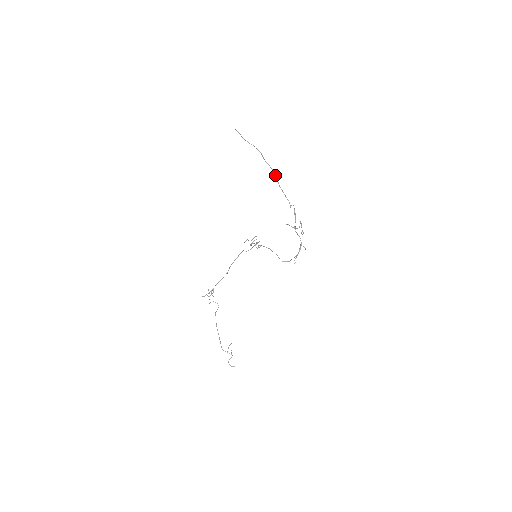
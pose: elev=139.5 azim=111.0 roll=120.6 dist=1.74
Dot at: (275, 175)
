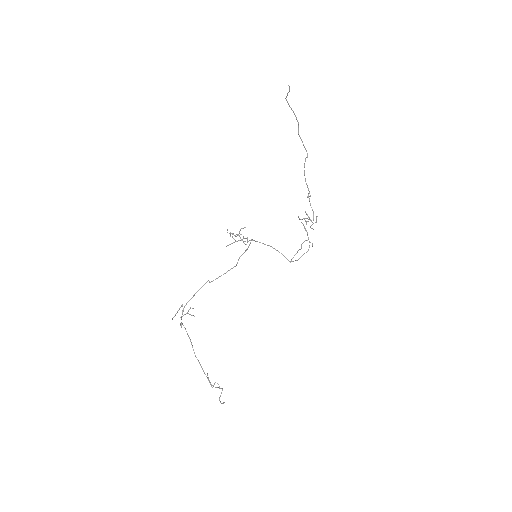
Dot at: (307, 156)
